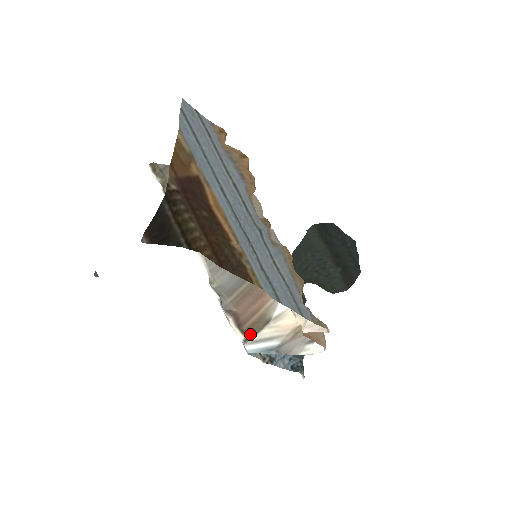
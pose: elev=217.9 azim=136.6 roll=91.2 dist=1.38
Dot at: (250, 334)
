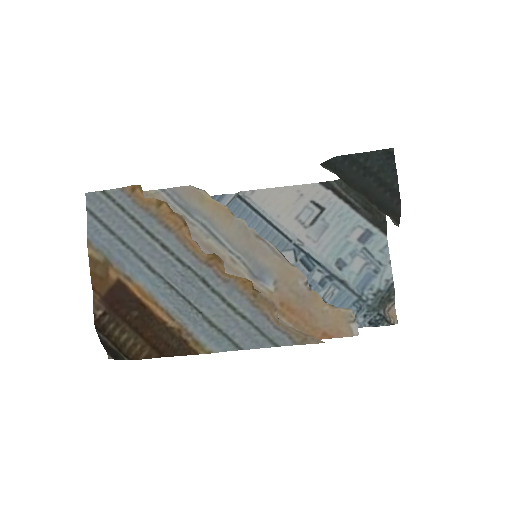
Dot at: occluded
